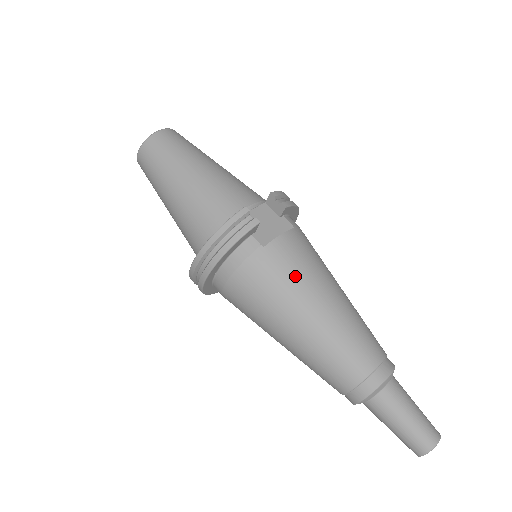
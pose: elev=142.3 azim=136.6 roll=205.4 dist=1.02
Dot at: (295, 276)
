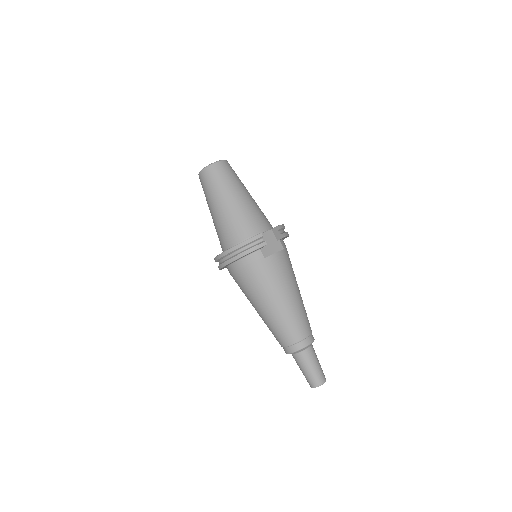
Dot at: (277, 279)
